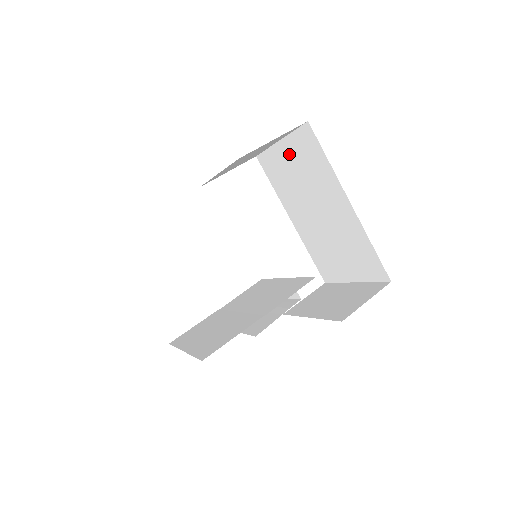
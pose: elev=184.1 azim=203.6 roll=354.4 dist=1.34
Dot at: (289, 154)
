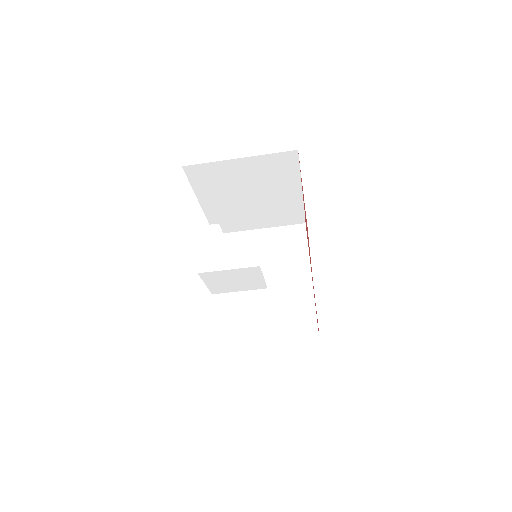
Dot at: (268, 238)
